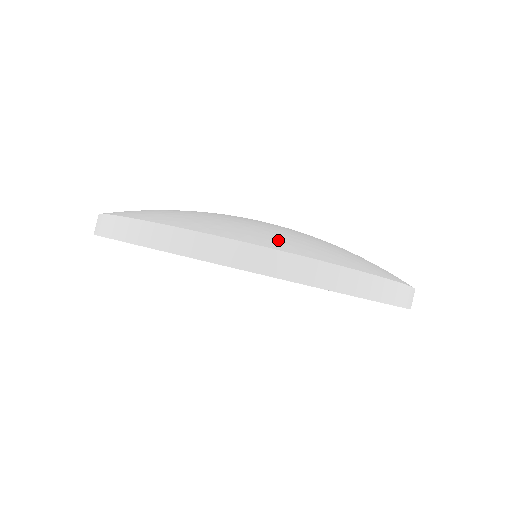
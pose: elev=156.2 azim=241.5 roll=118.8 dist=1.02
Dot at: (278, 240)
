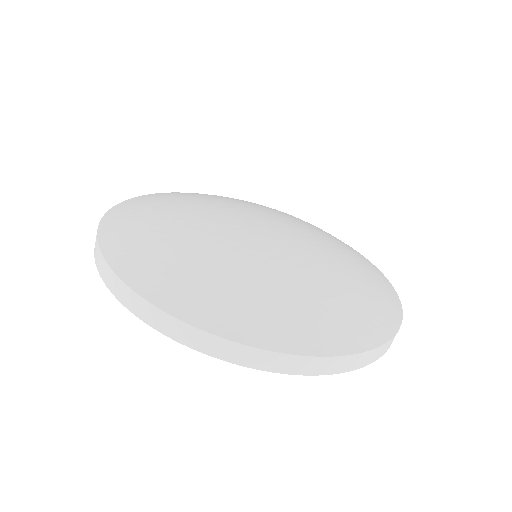
Dot at: (209, 305)
